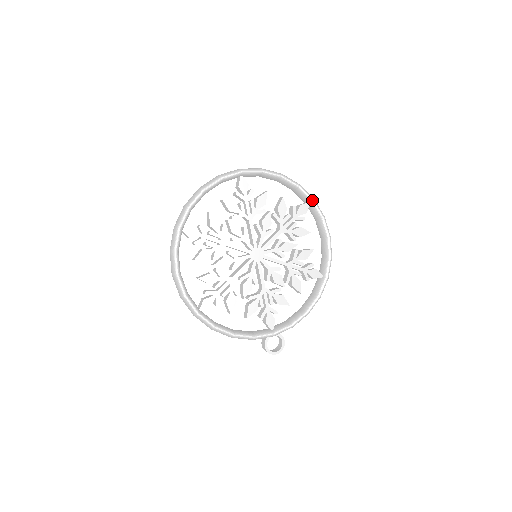
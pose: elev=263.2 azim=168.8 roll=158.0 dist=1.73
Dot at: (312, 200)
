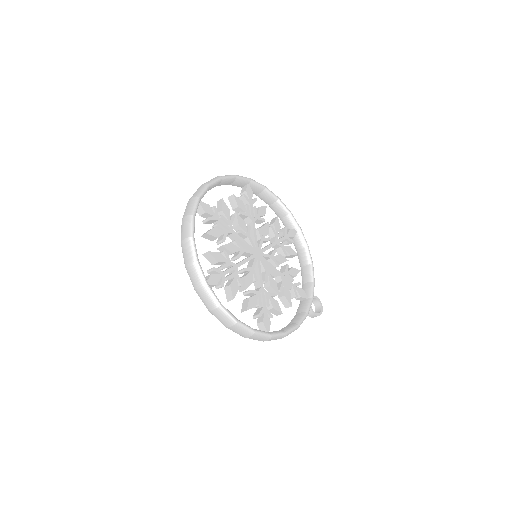
Dot at: (250, 180)
